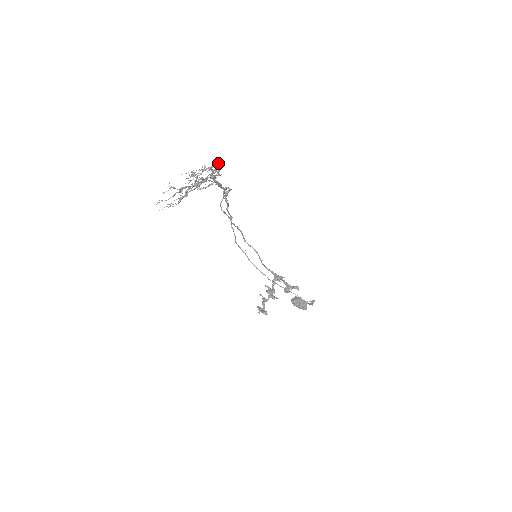
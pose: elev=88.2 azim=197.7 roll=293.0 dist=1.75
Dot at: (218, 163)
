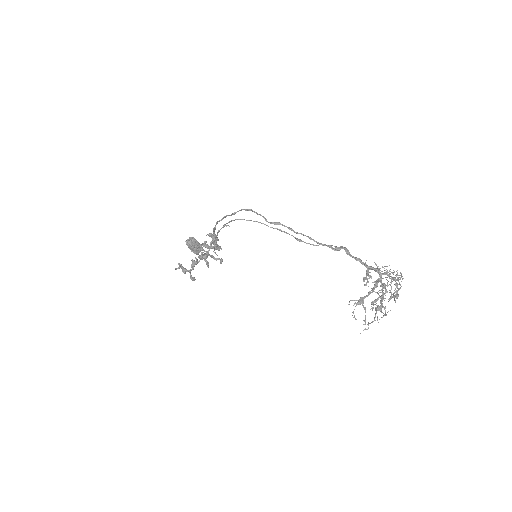
Dot at: occluded
